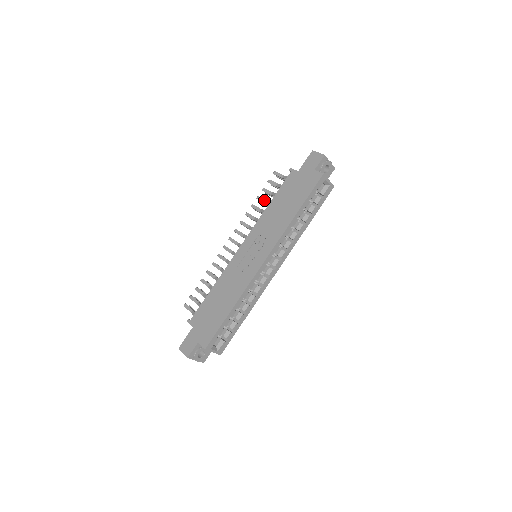
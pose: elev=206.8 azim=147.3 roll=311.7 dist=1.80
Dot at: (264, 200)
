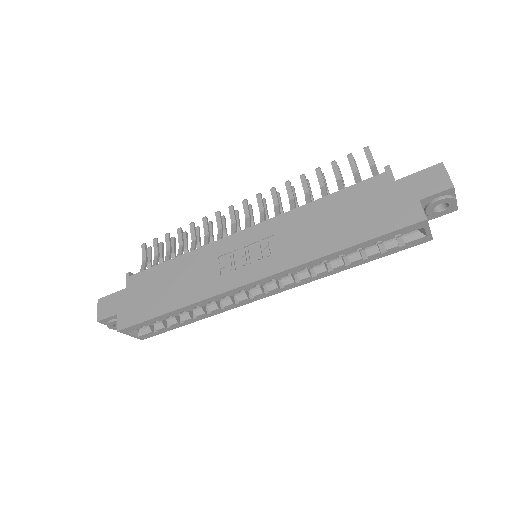
Dot at: (322, 181)
